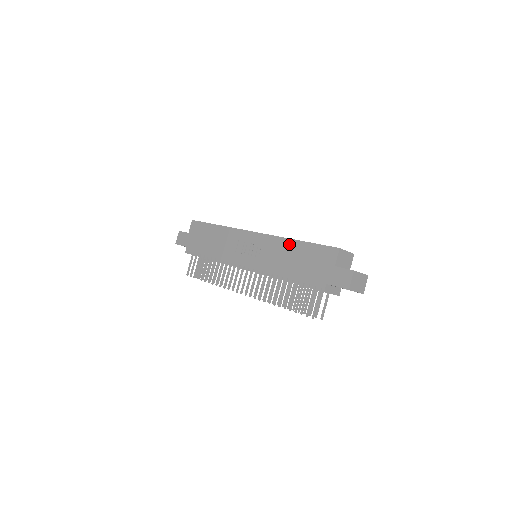
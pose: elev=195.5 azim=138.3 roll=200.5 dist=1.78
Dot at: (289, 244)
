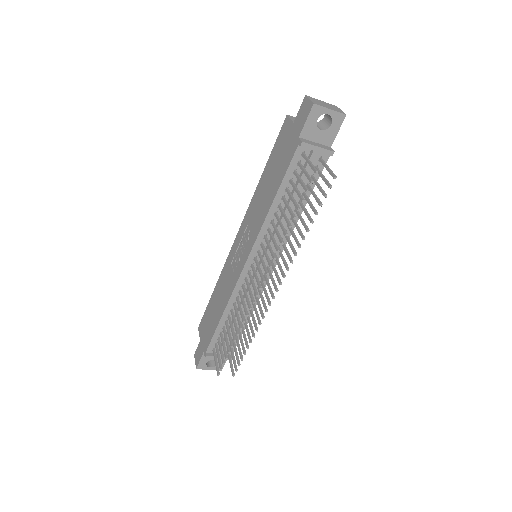
Dot at: (259, 187)
